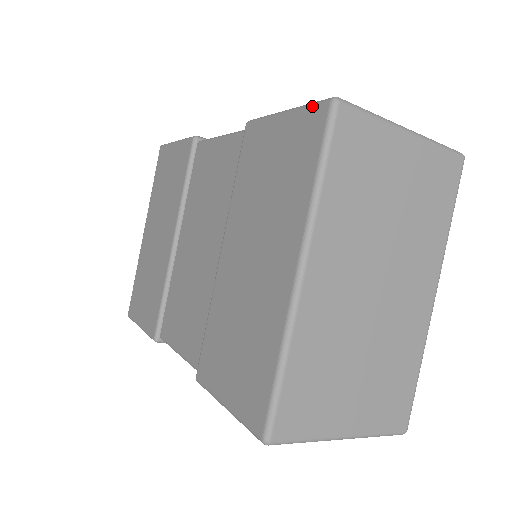
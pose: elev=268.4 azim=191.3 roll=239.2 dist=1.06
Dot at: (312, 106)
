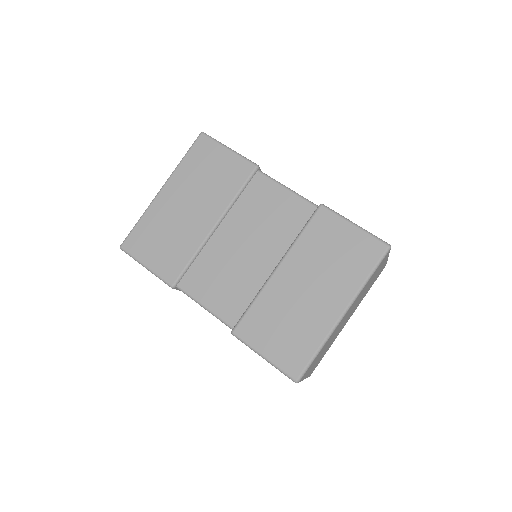
Dot at: (376, 239)
